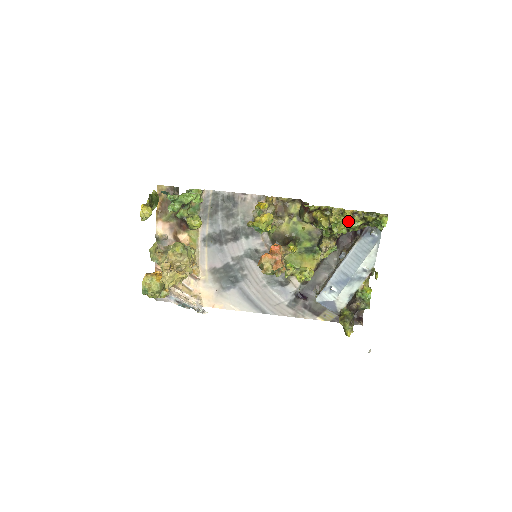
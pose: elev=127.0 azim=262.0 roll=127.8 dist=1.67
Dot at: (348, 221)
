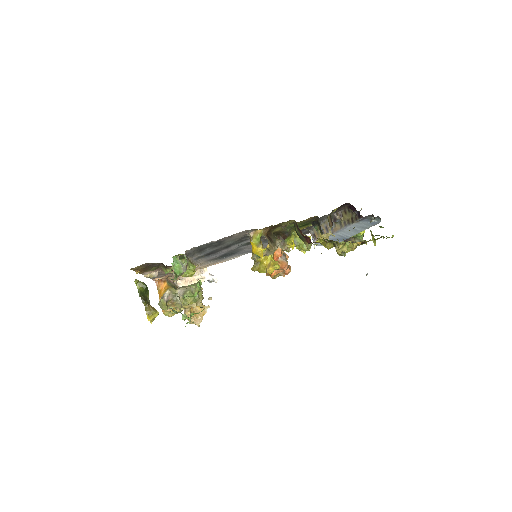
Dot at: (355, 248)
